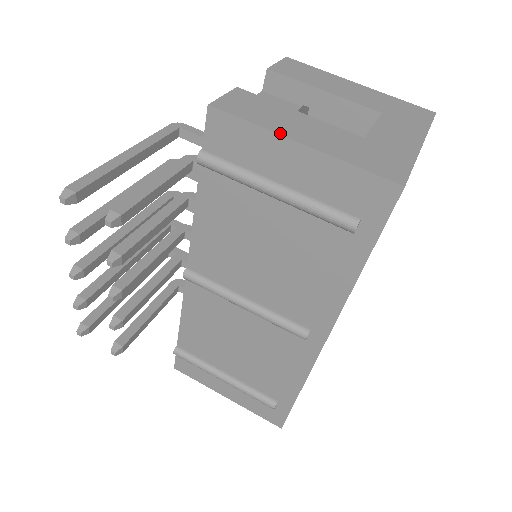
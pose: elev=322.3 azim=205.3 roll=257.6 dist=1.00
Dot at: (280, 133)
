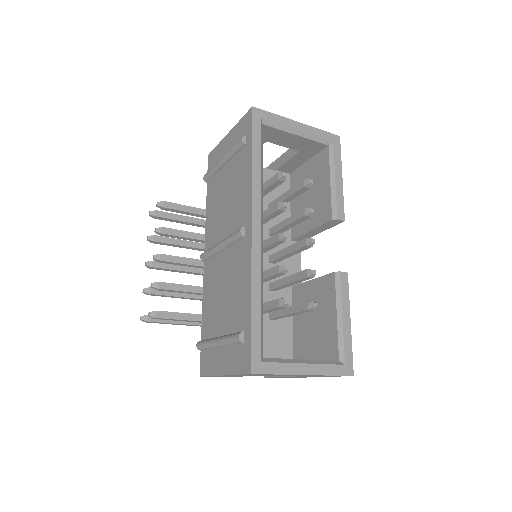
Dot at: (224, 139)
